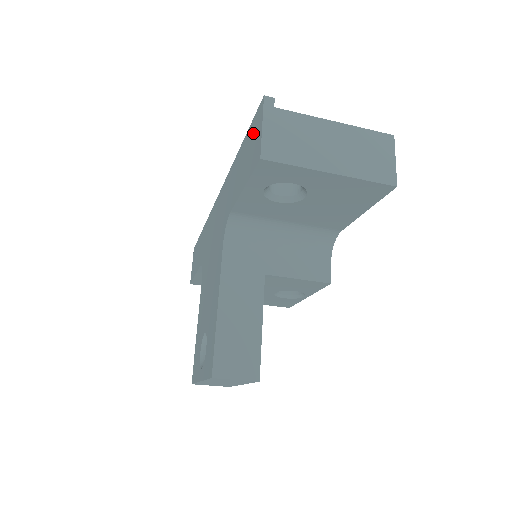
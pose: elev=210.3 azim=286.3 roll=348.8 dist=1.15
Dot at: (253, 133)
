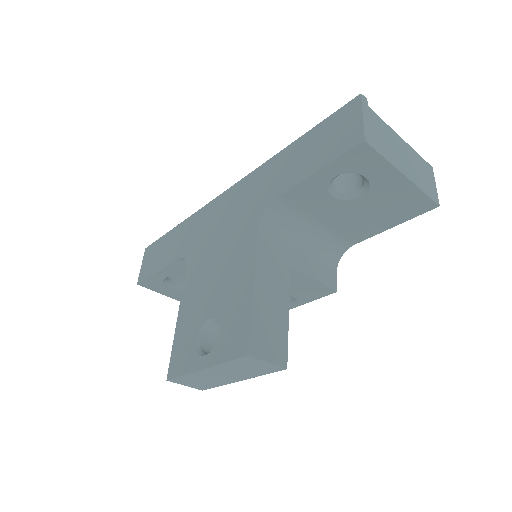
Dot at: (337, 124)
